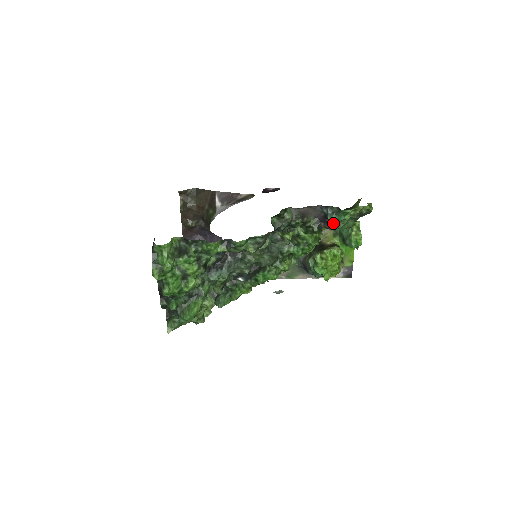
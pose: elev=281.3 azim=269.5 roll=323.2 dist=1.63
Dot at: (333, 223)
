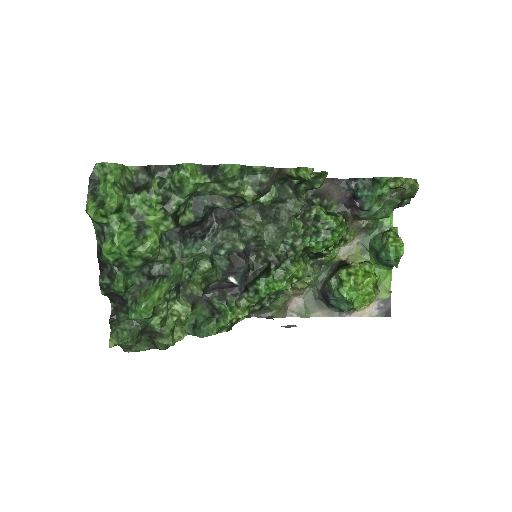
Dot at: (365, 205)
